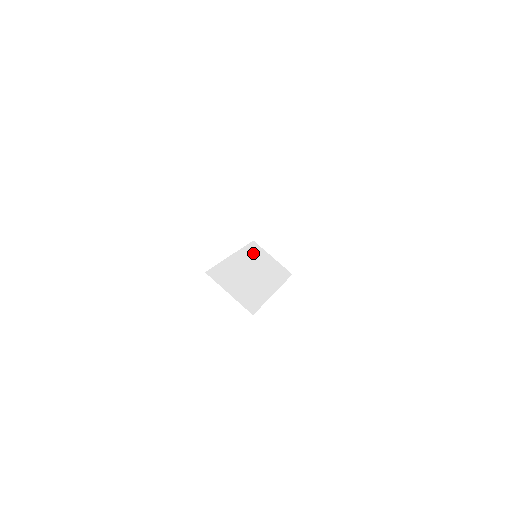
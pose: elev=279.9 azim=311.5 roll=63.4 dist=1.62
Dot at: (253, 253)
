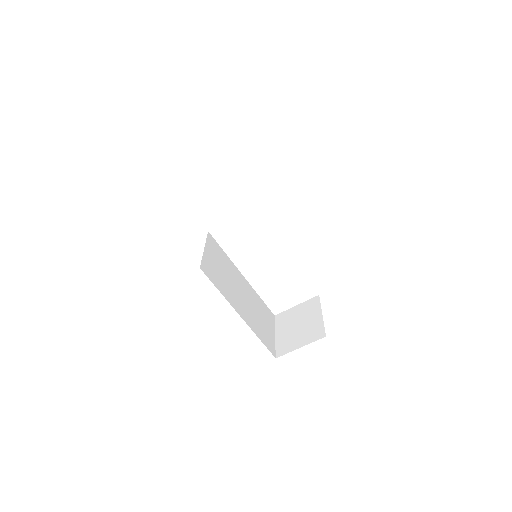
Dot at: (262, 307)
